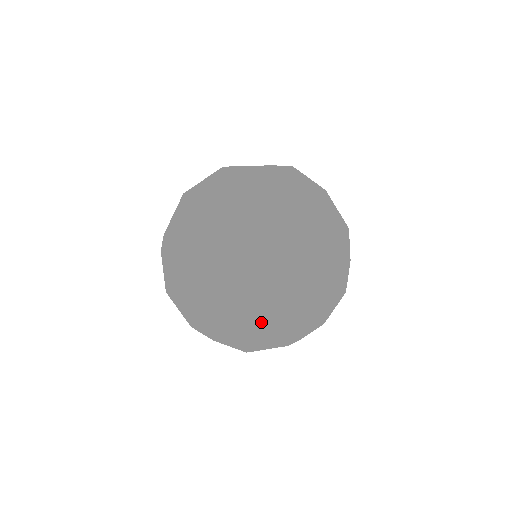
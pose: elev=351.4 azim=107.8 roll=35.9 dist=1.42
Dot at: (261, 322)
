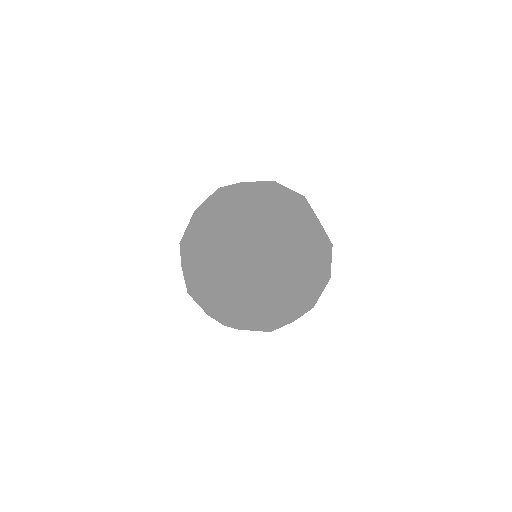
Dot at: (302, 302)
